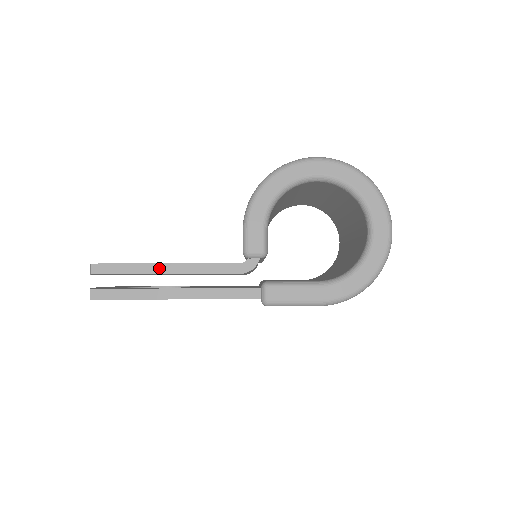
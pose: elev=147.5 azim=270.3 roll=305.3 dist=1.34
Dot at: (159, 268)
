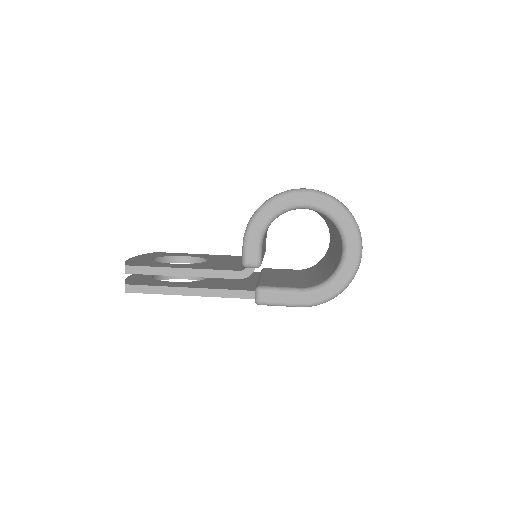
Dot at: (177, 271)
